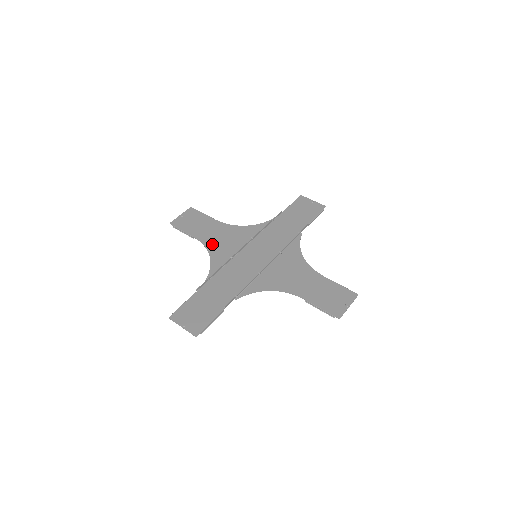
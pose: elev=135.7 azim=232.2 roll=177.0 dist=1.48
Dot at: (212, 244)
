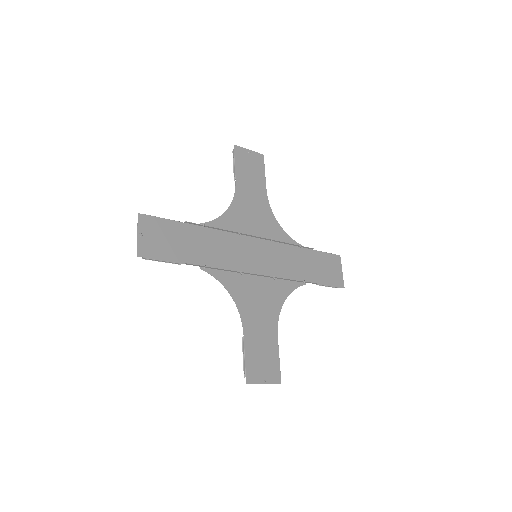
Dot at: (240, 203)
